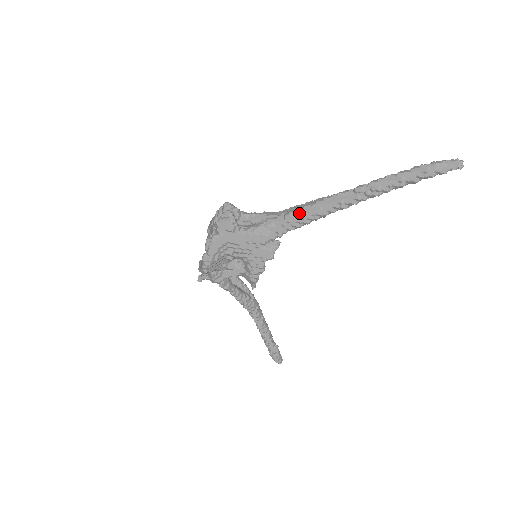
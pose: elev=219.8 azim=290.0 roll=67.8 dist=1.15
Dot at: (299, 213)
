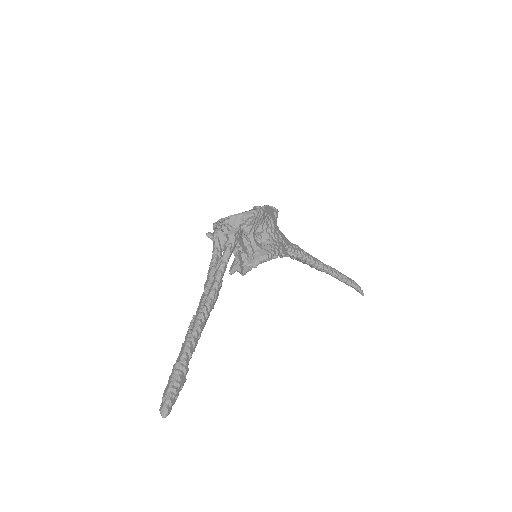
Dot at: occluded
